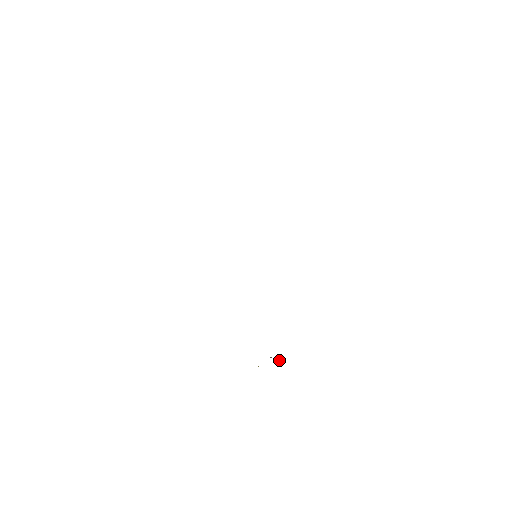
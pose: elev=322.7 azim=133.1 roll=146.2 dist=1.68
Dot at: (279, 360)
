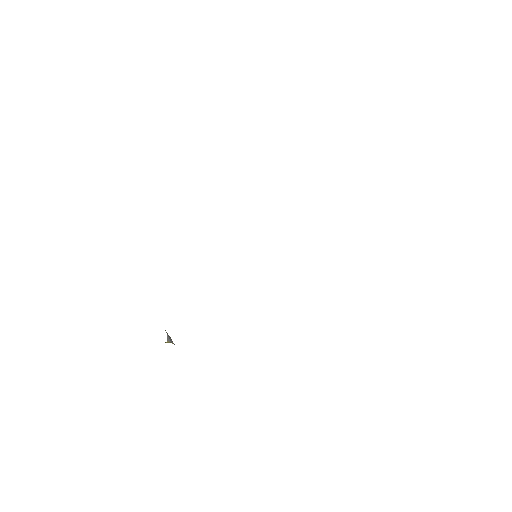
Dot at: (171, 342)
